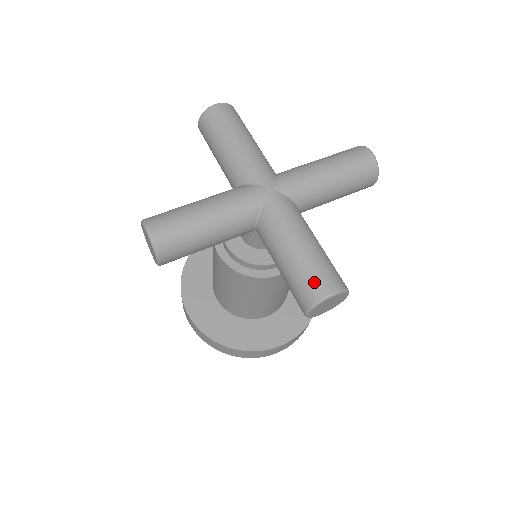
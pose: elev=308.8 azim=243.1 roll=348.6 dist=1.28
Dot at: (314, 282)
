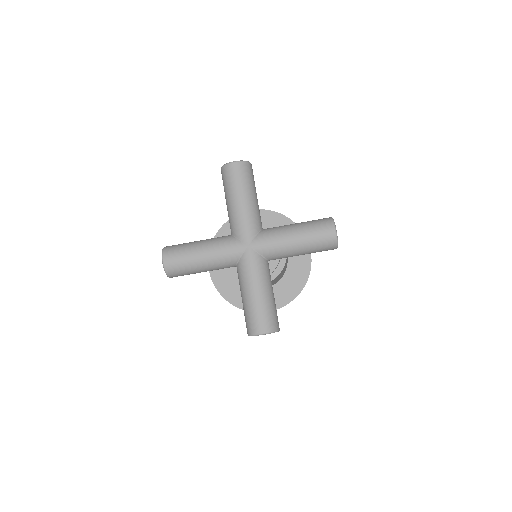
Dot at: (254, 322)
